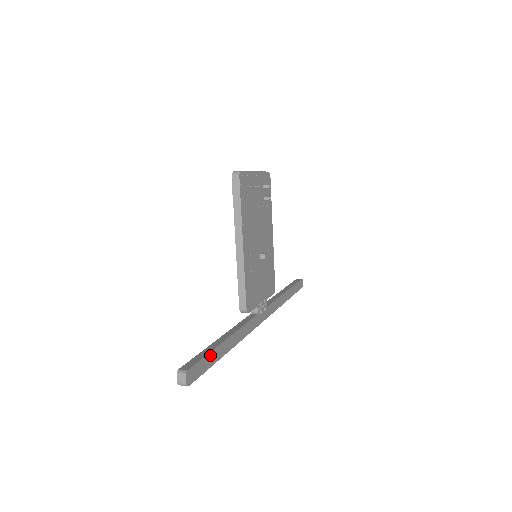
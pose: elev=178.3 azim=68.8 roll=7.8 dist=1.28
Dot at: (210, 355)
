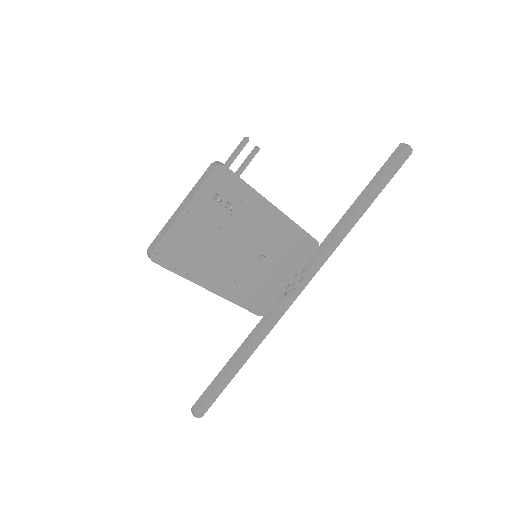
Dot at: (218, 385)
